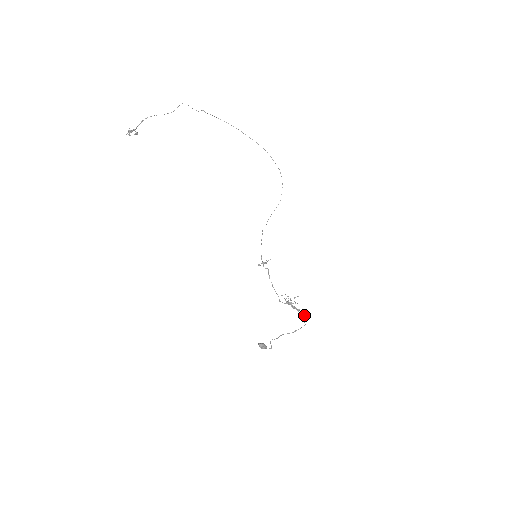
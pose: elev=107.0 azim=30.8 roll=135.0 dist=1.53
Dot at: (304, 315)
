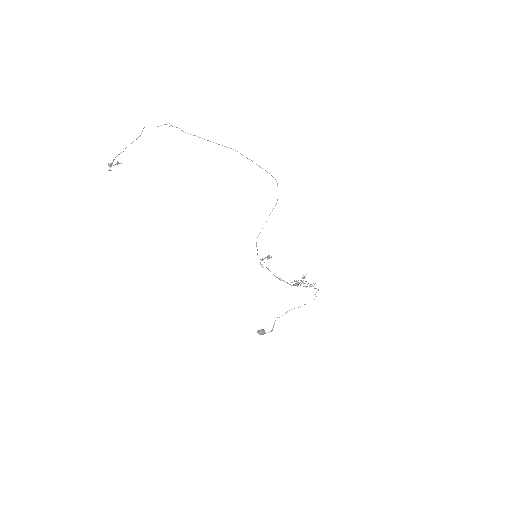
Dot at: occluded
